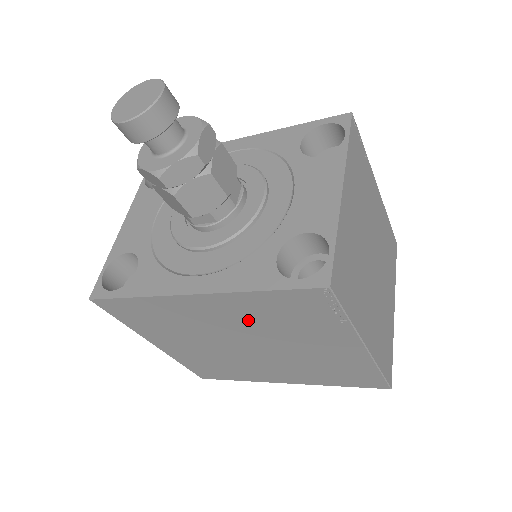
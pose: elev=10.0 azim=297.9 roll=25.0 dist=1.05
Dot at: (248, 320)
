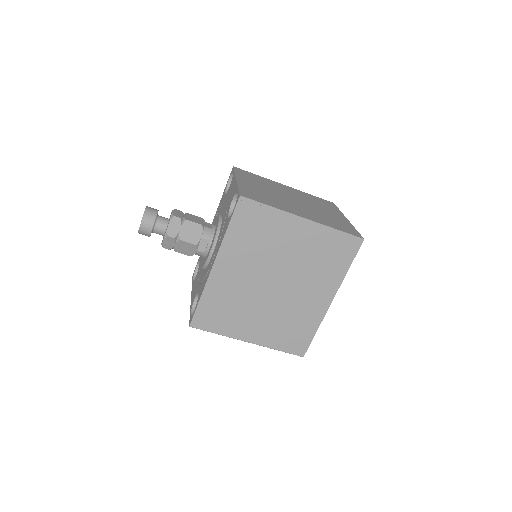
Dot at: (248, 258)
